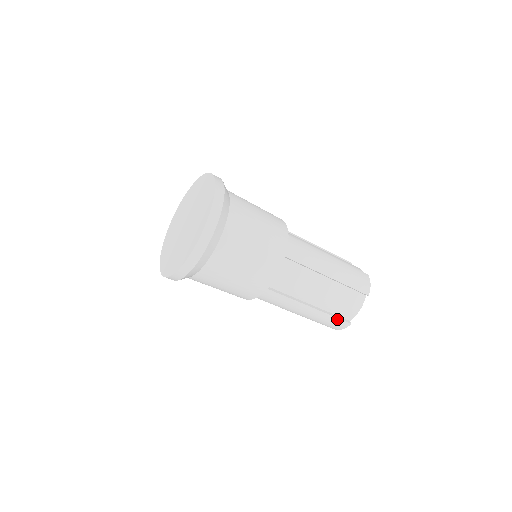
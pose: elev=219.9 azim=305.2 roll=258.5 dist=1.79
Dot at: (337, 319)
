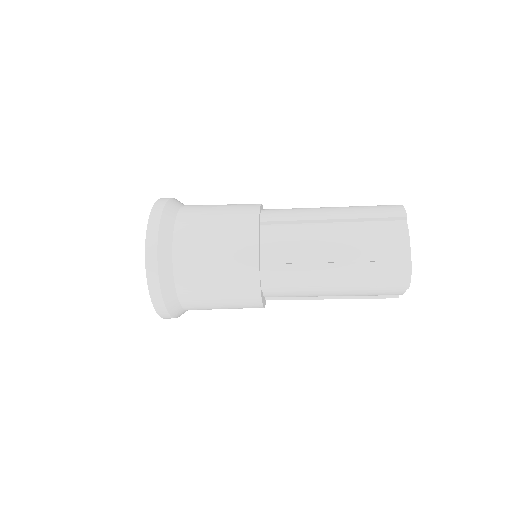
Dot at: (386, 263)
